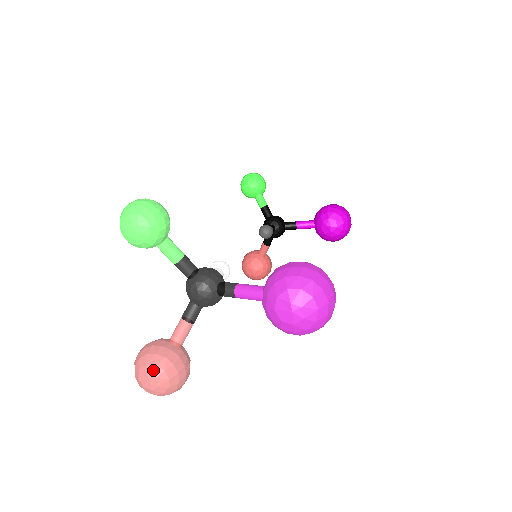
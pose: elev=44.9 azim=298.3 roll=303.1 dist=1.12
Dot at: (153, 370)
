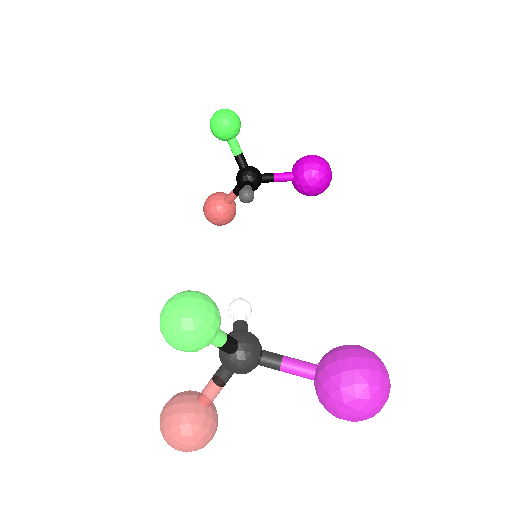
Dot at: (190, 441)
